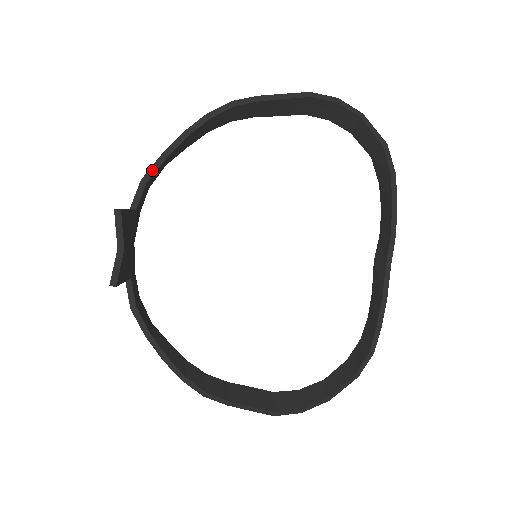
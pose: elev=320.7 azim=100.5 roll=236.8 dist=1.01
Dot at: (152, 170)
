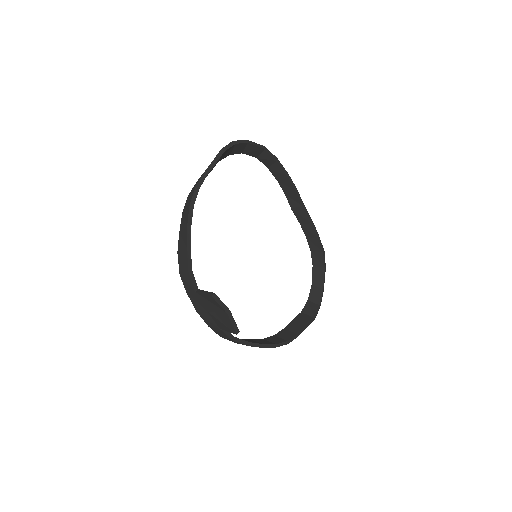
Dot at: (189, 261)
